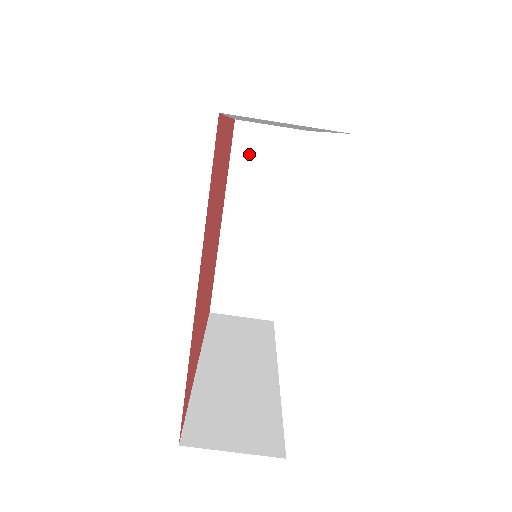
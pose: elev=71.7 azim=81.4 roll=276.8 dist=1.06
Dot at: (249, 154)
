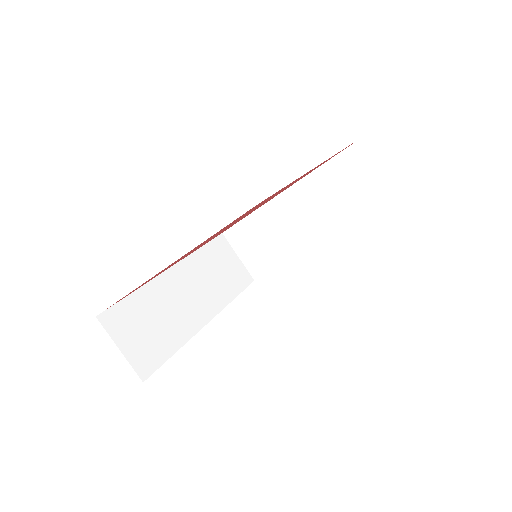
Dot at: (217, 255)
